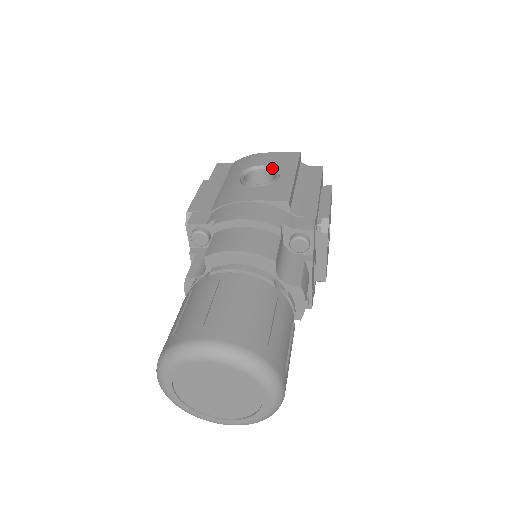
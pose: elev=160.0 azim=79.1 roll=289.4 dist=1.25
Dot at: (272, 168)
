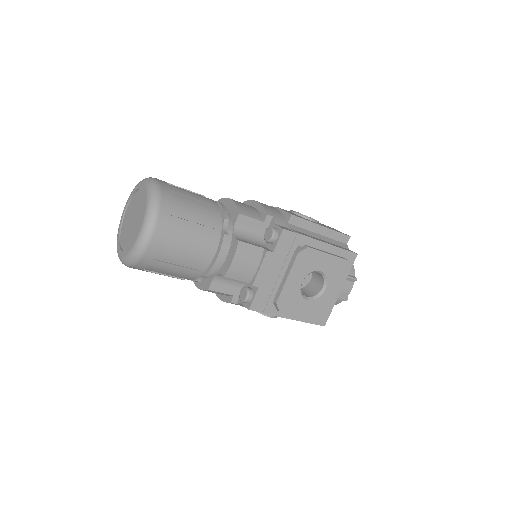
Dot at: occluded
